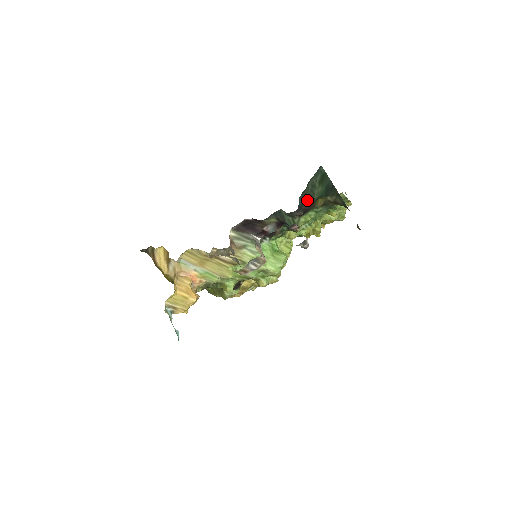
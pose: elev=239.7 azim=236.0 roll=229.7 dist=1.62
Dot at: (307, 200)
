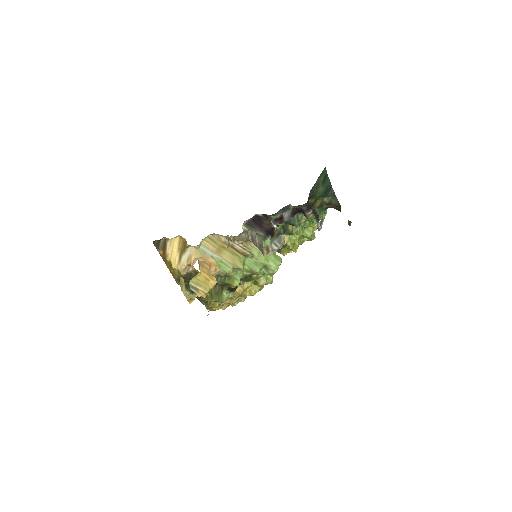
Dot at: (311, 197)
